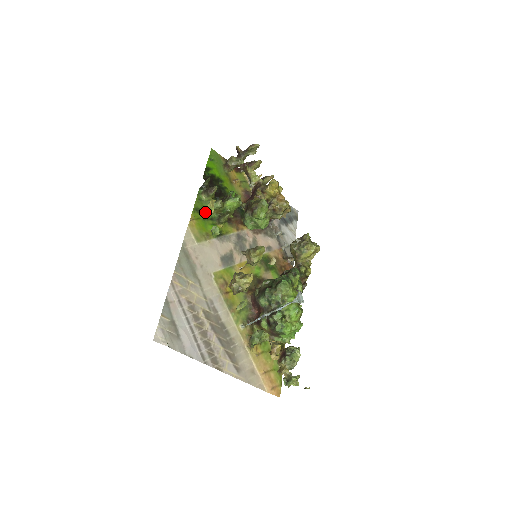
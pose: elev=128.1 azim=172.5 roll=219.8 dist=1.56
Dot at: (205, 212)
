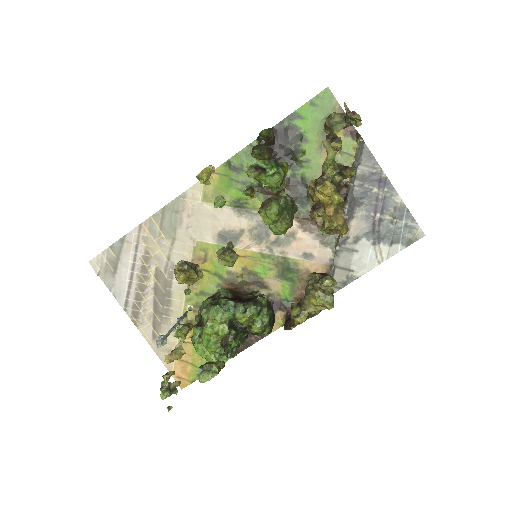
Dot at: (198, 177)
